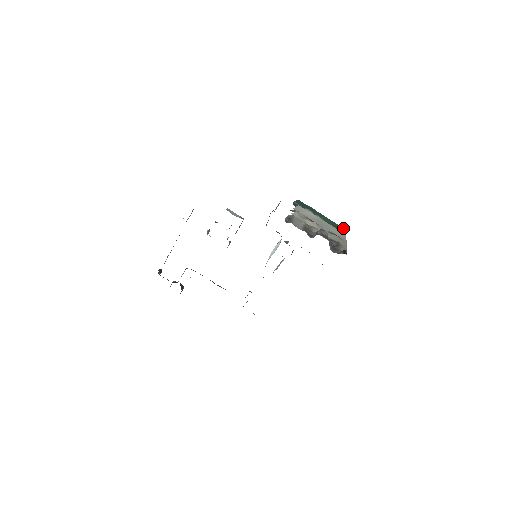
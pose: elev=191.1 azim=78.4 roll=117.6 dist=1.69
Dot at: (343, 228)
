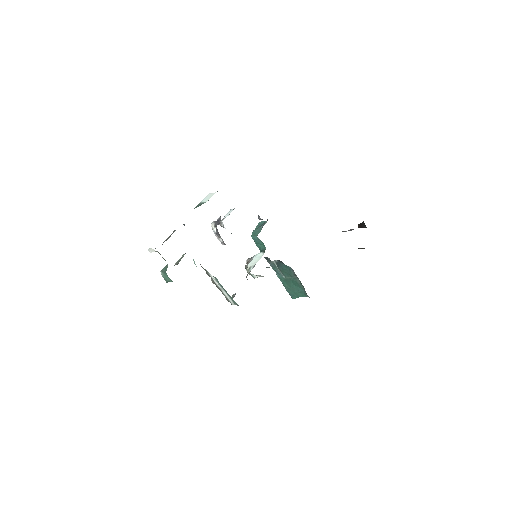
Dot at: occluded
